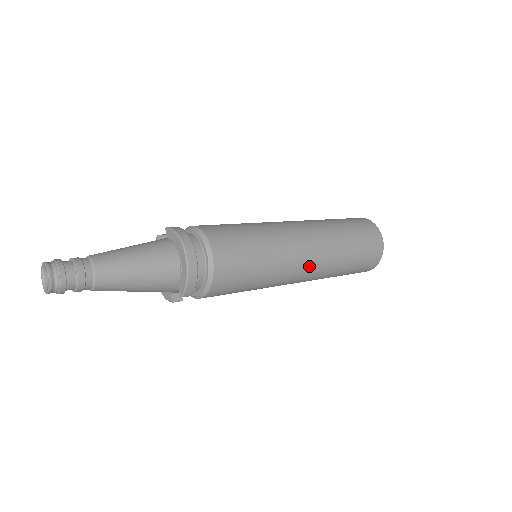
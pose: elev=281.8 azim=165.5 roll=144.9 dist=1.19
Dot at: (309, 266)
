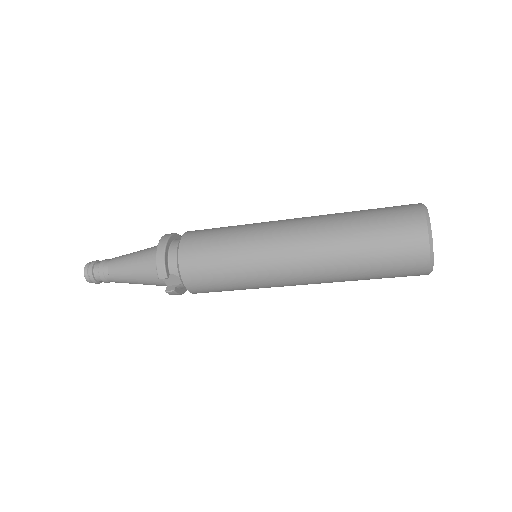
Dot at: (292, 248)
